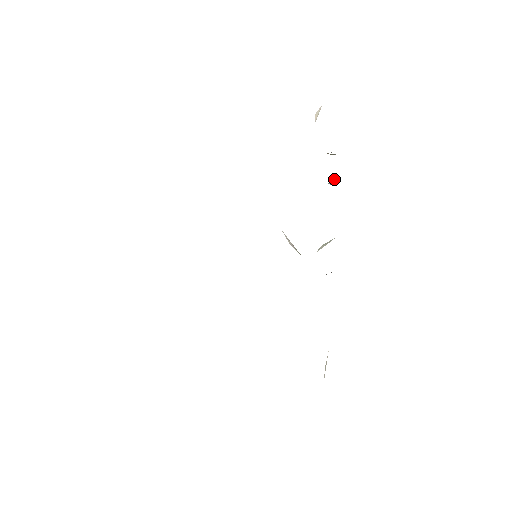
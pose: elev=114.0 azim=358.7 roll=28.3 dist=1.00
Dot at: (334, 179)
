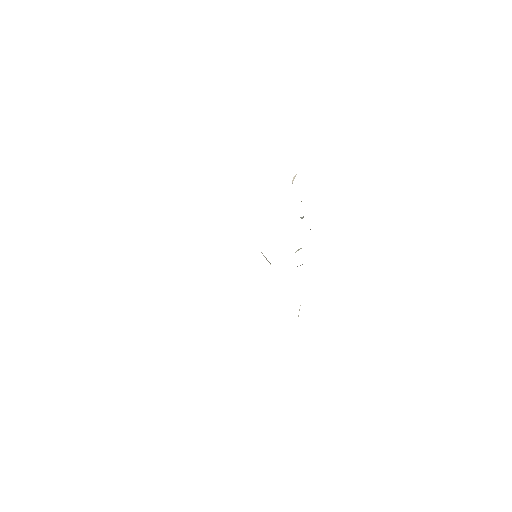
Dot at: (303, 216)
